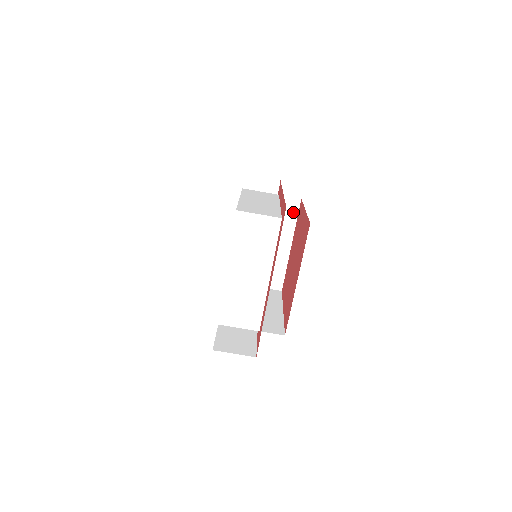
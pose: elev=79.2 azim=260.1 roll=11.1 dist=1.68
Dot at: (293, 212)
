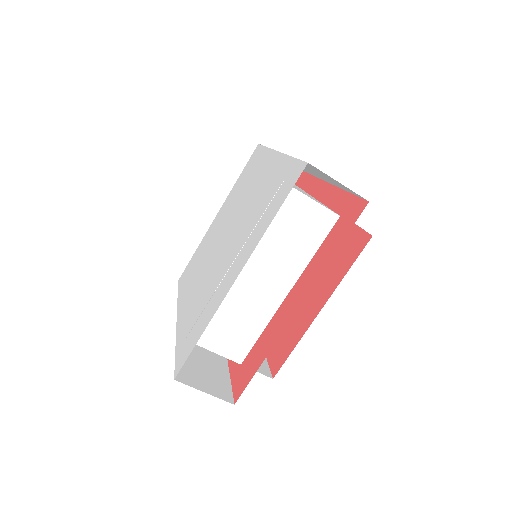
Dot at: occluded
